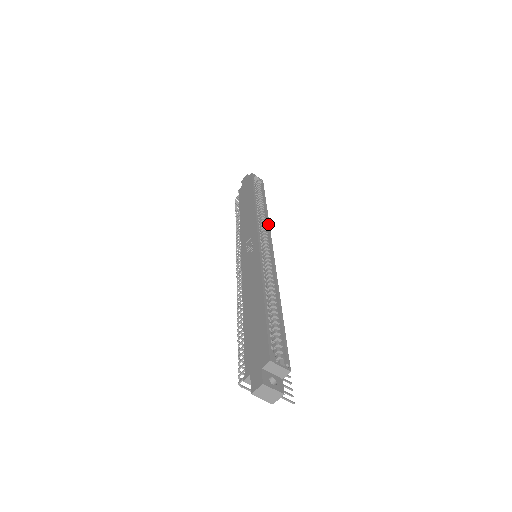
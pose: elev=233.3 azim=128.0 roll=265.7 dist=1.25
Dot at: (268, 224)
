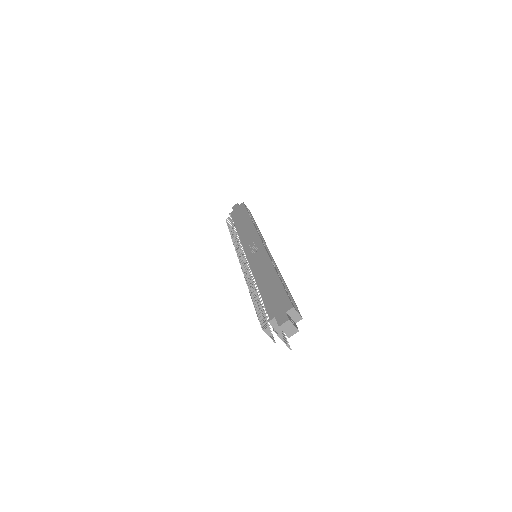
Dot at: occluded
